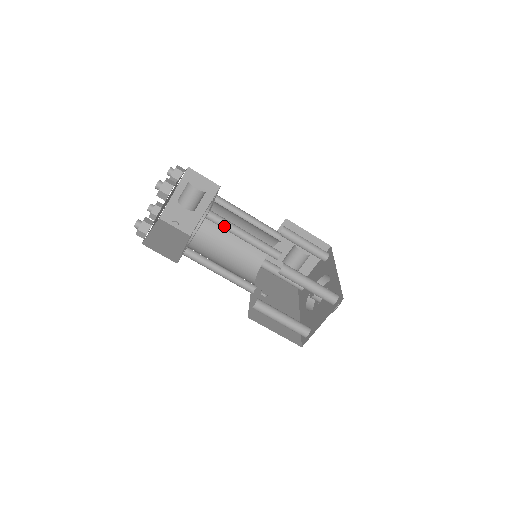
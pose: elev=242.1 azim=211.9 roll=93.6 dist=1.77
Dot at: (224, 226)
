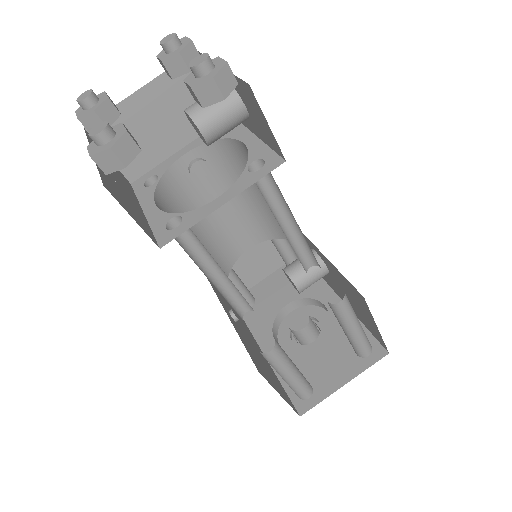
Dot at: (265, 197)
